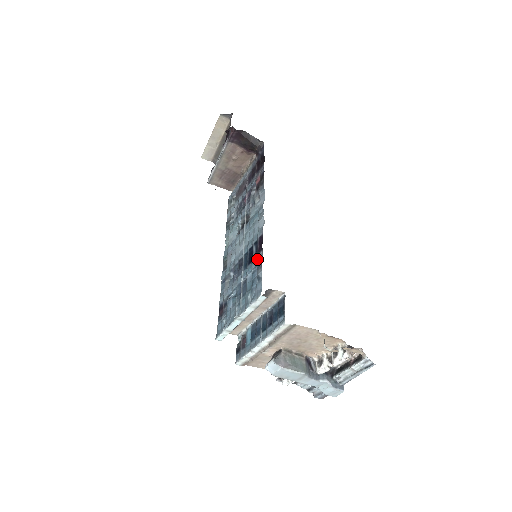
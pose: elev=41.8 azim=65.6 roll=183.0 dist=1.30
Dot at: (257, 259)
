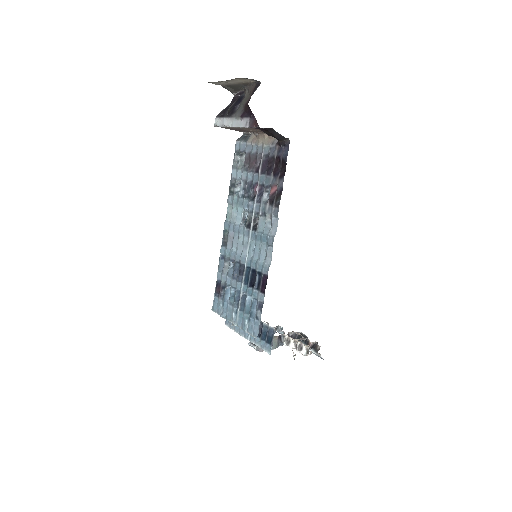
Dot at: (258, 297)
